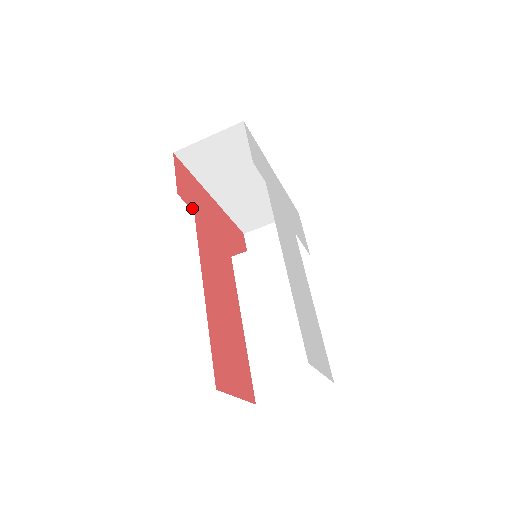
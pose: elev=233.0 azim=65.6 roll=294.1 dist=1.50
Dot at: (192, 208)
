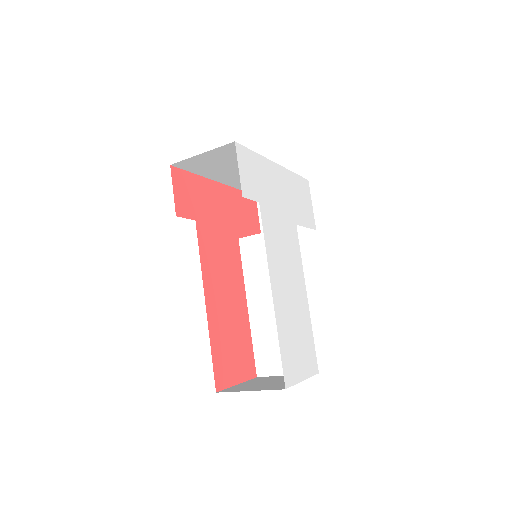
Dot at: (193, 218)
